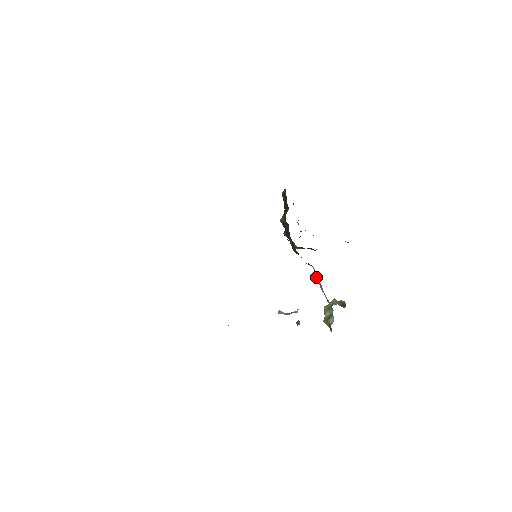
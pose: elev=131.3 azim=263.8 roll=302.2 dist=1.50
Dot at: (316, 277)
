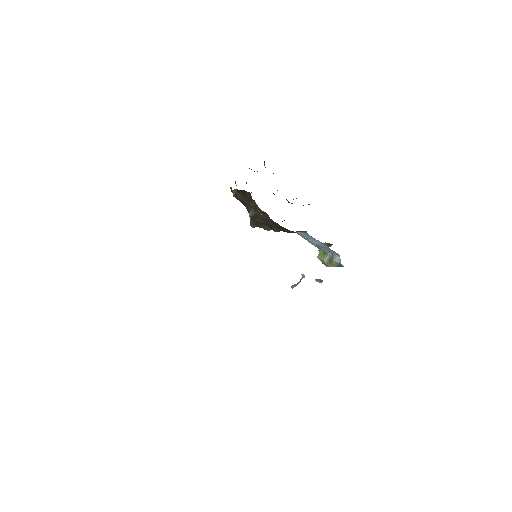
Dot at: (310, 236)
